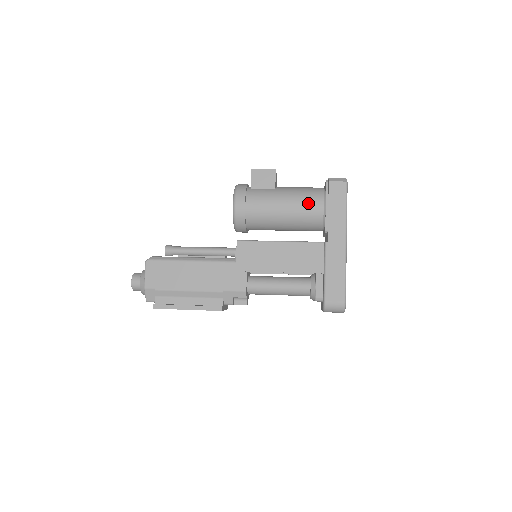
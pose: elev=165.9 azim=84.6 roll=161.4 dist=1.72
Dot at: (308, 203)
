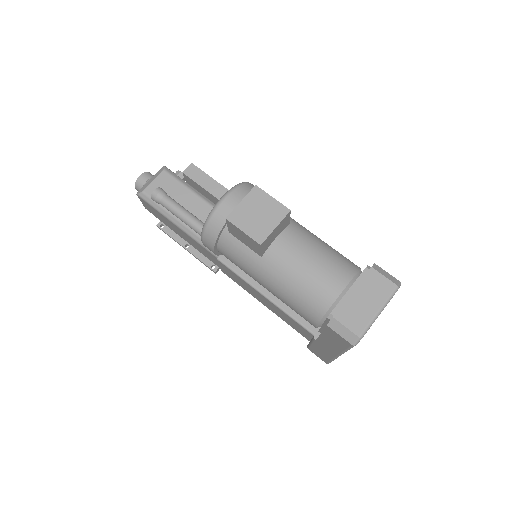
Dot at: (295, 310)
